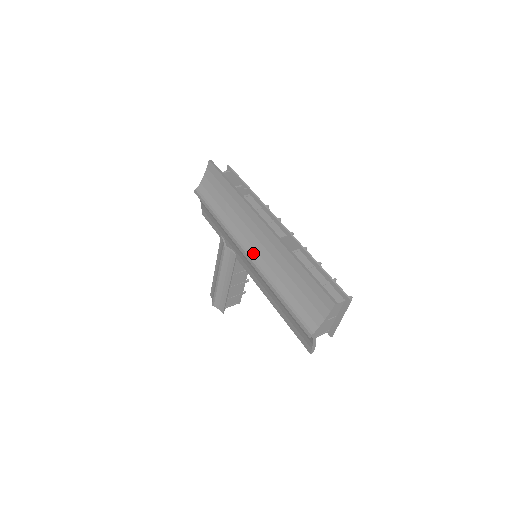
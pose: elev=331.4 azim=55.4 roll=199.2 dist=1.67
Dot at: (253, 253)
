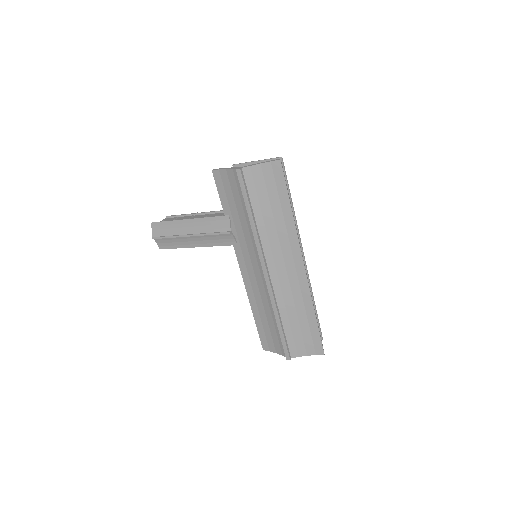
Dot at: (274, 277)
